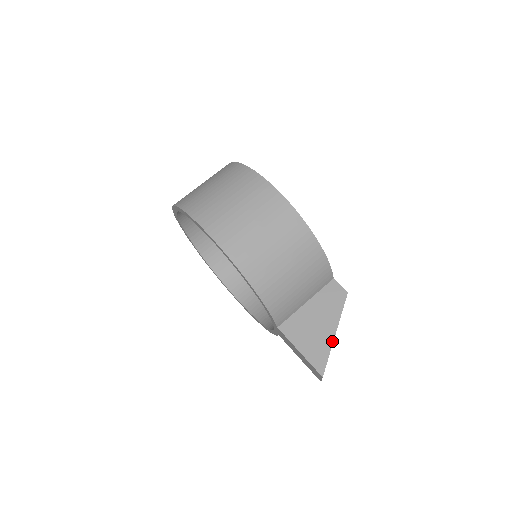
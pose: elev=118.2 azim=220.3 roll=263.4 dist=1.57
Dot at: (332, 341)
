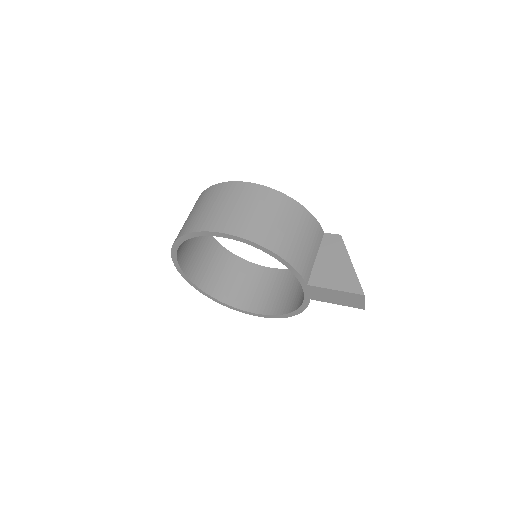
Dot at: (353, 269)
